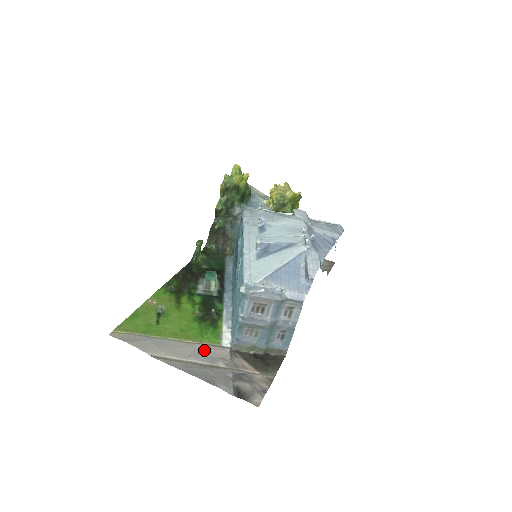
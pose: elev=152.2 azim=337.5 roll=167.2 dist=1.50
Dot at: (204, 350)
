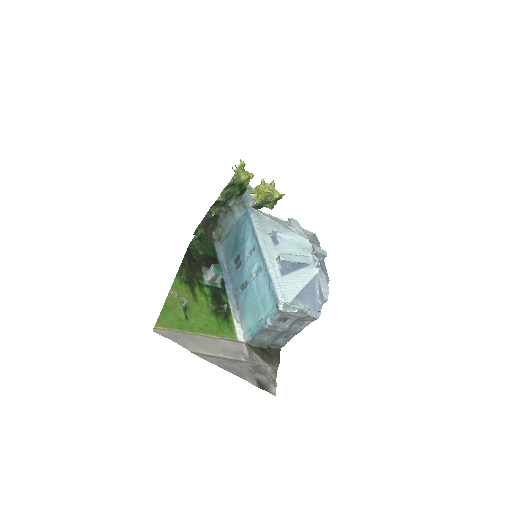
Dot at: (228, 345)
